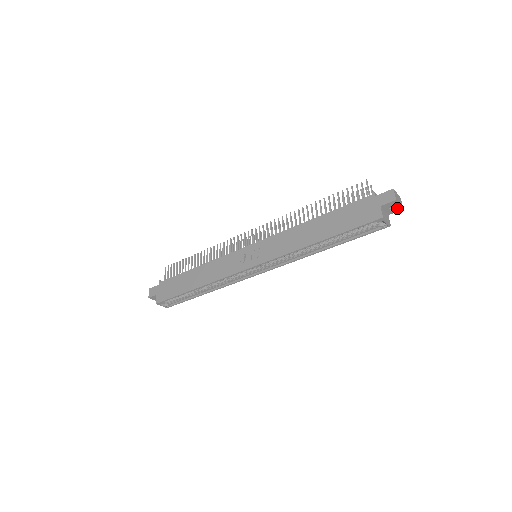
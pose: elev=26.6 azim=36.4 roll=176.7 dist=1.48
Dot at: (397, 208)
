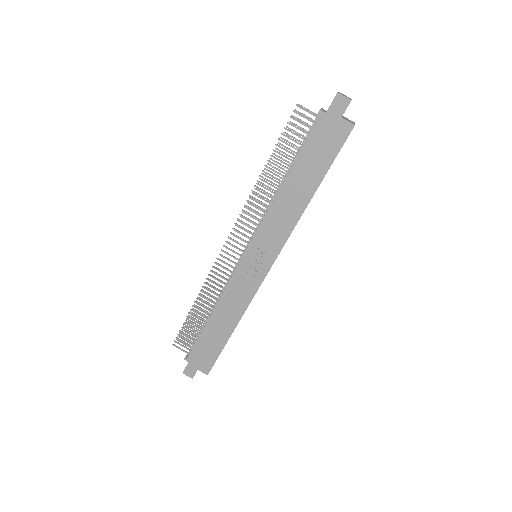
Dot at: occluded
